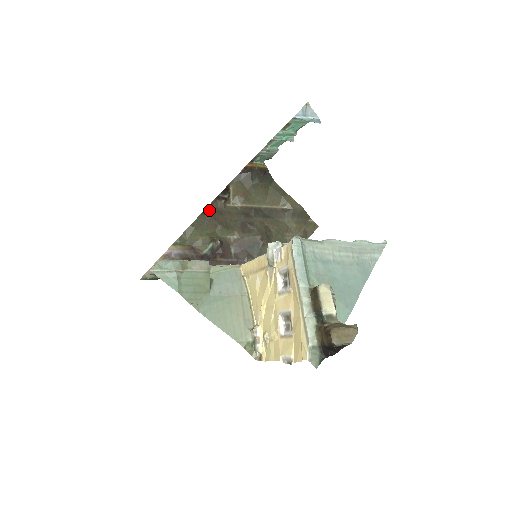
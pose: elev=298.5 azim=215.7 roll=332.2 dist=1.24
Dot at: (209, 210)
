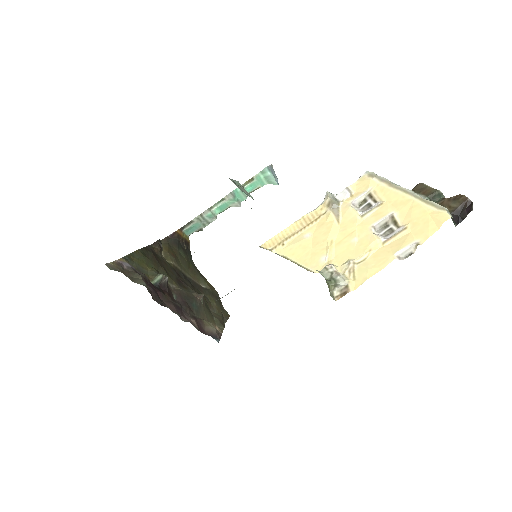
Dot at: (150, 249)
